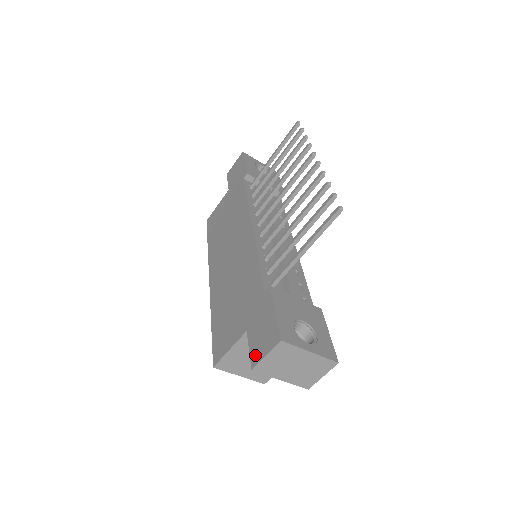
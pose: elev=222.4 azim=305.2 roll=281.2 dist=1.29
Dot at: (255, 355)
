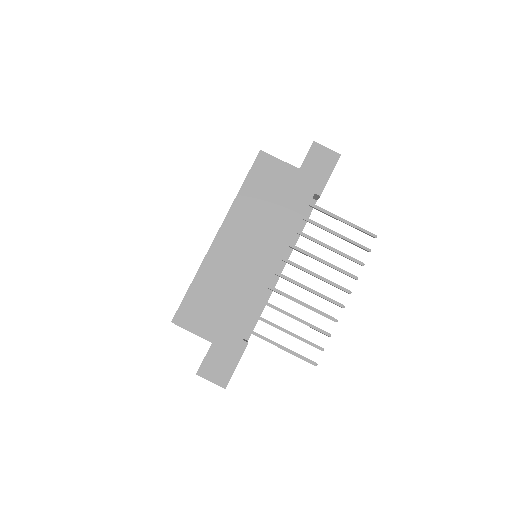
Dot at: (205, 370)
